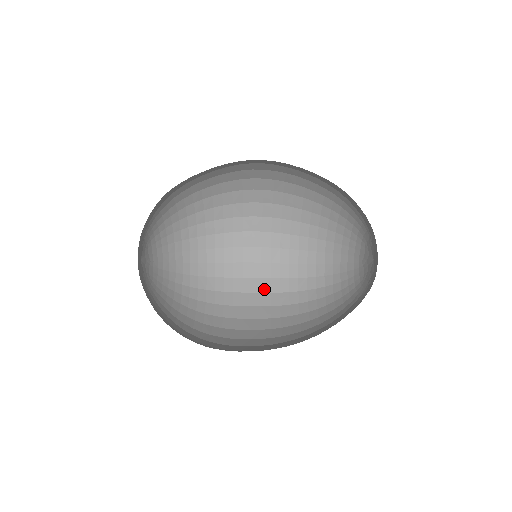
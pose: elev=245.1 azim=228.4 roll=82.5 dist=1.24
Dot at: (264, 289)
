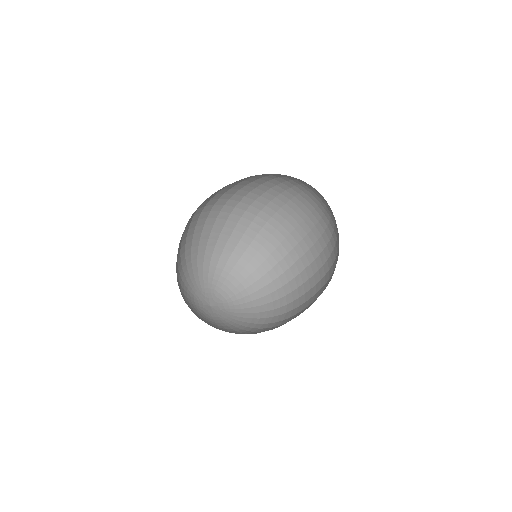
Dot at: (315, 298)
